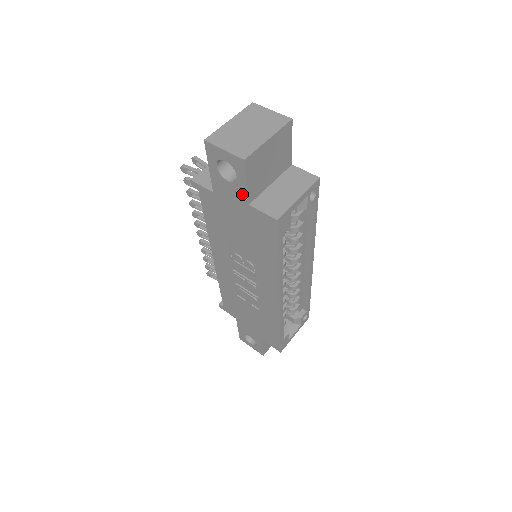
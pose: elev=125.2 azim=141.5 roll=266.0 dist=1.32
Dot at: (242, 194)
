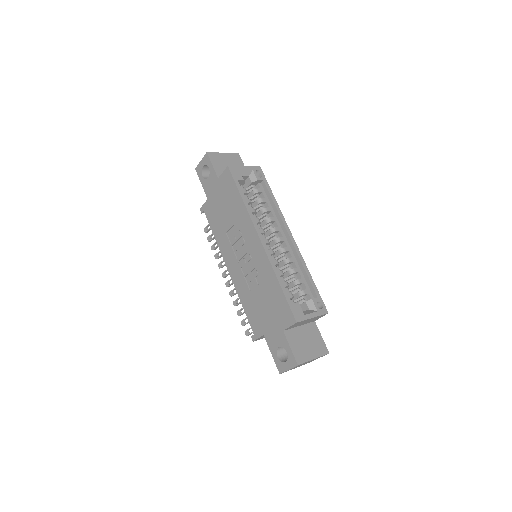
Dot at: (214, 176)
